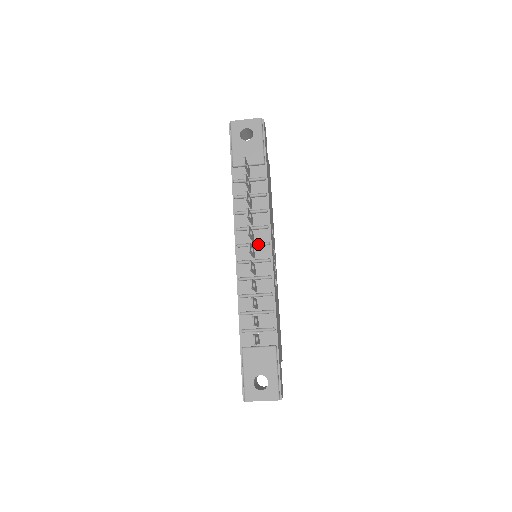
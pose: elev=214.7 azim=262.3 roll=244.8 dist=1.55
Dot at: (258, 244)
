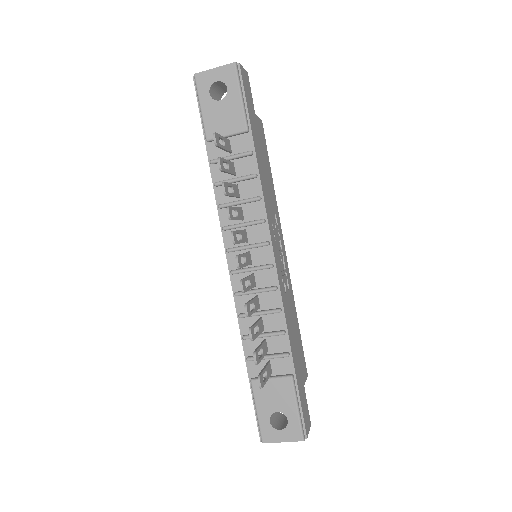
Dot at: (254, 246)
